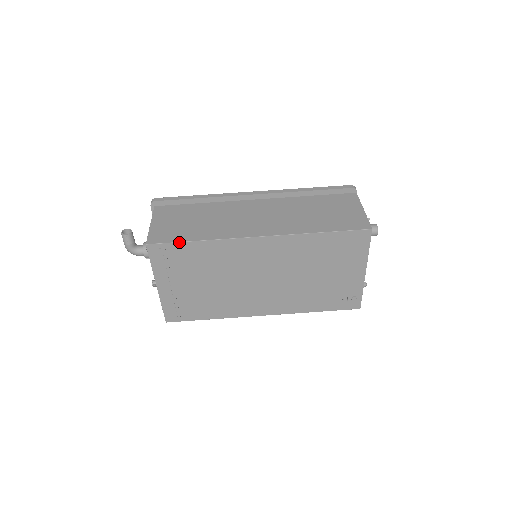
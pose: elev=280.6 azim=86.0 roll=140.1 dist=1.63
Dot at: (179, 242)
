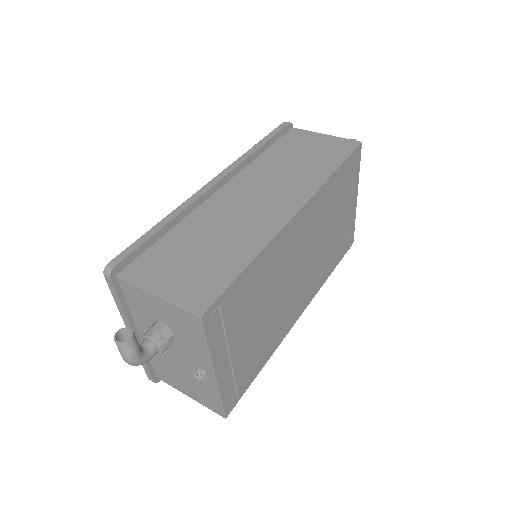
Dot at: (234, 280)
